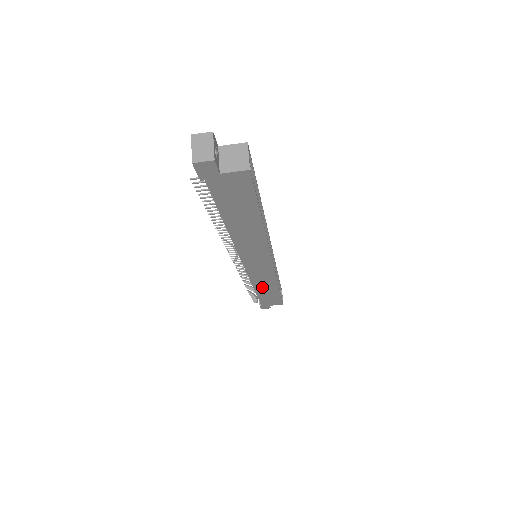
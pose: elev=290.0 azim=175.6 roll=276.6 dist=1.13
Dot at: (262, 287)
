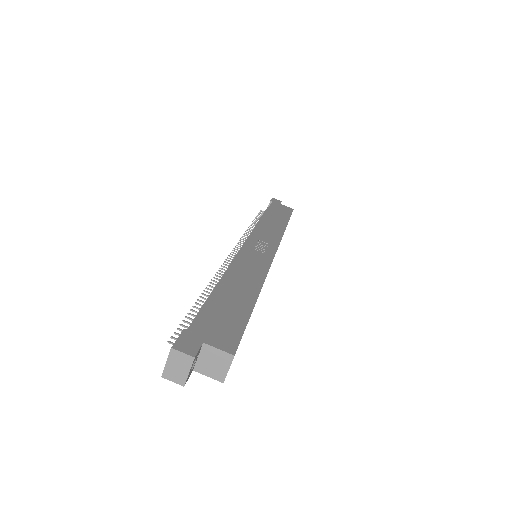
Dot at: occluded
